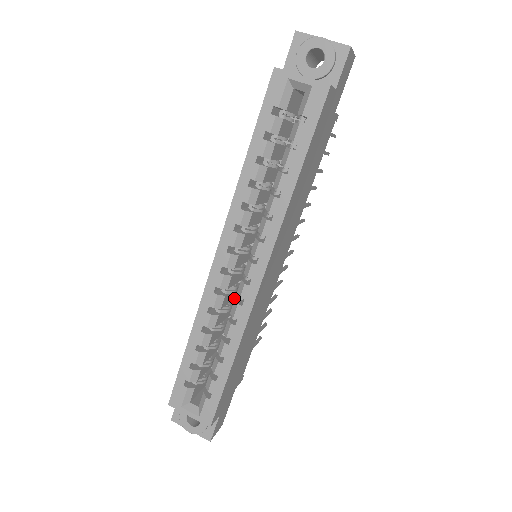
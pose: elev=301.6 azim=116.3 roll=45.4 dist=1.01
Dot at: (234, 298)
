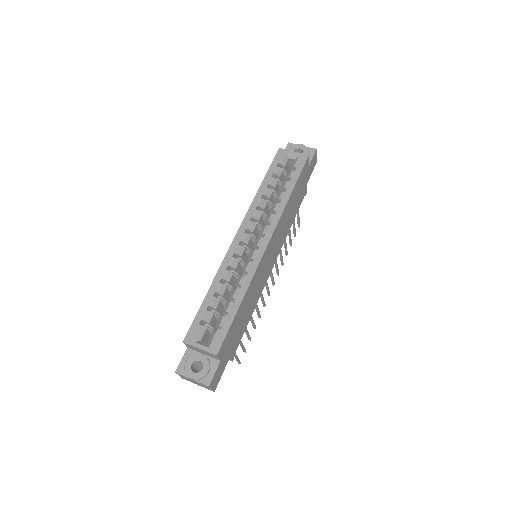
Dot at: occluded
